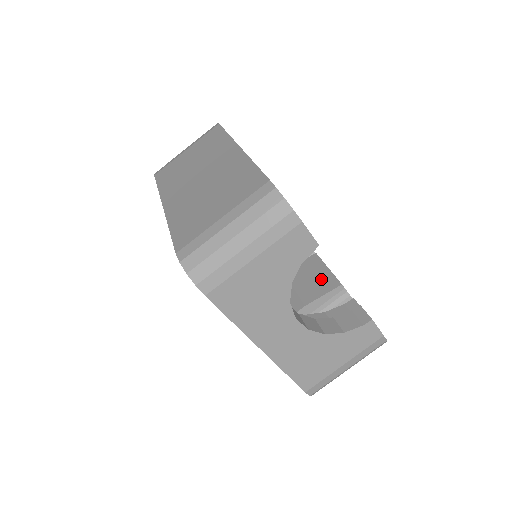
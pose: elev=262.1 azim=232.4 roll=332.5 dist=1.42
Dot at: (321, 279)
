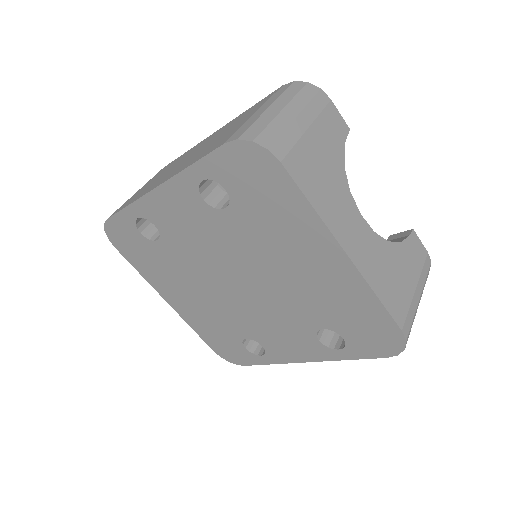
Dot at: occluded
